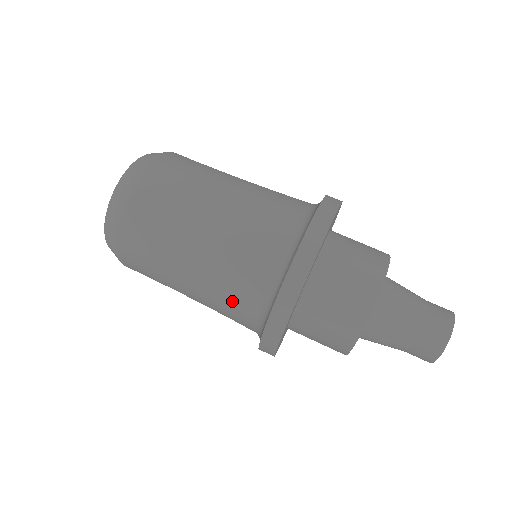
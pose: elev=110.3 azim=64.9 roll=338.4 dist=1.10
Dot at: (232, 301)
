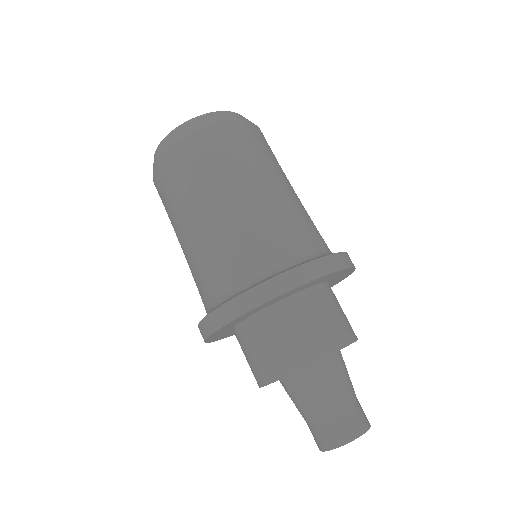
Dot at: (253, 243)
